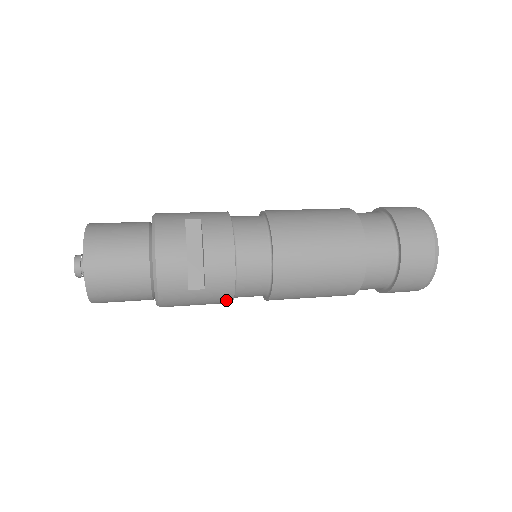
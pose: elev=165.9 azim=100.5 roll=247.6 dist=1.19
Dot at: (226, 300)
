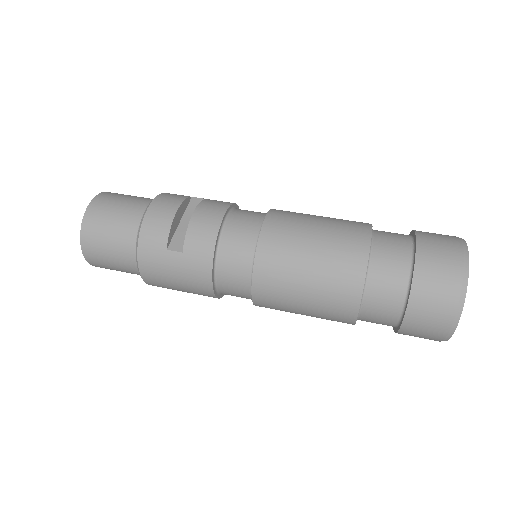
Dot at: (205, 278)
